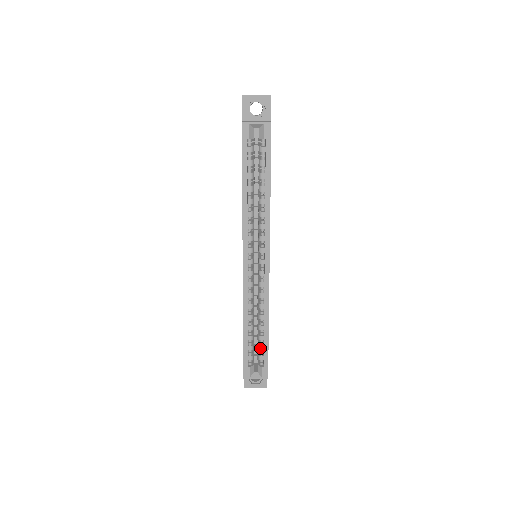
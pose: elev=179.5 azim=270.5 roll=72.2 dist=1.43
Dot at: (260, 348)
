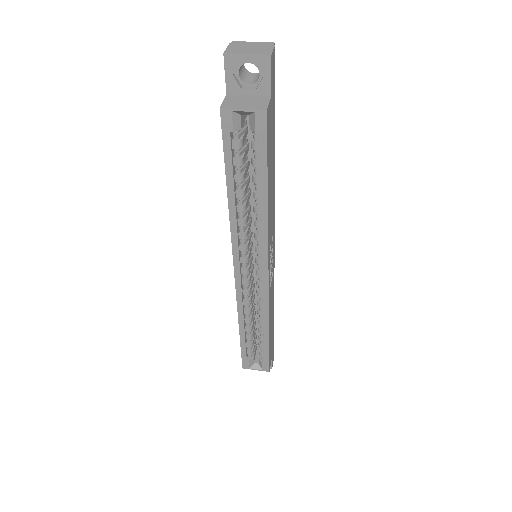
Dot at: (260, 347)
